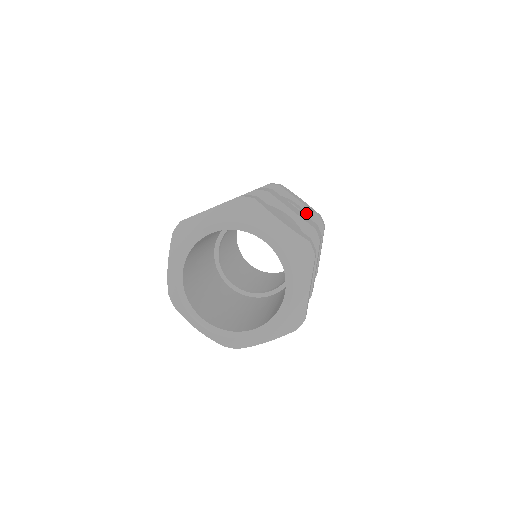
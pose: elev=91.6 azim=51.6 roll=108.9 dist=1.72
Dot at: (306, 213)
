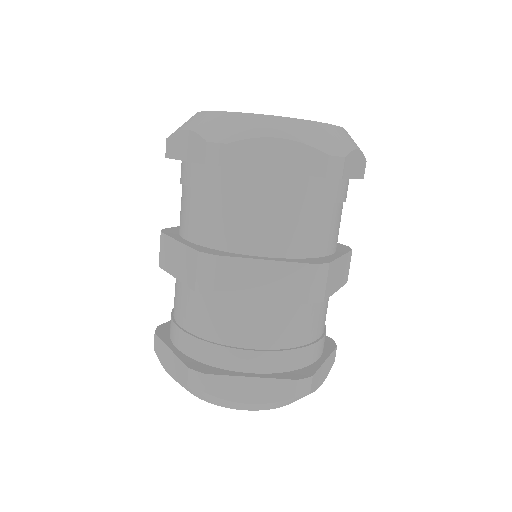
Dot at: occluded
